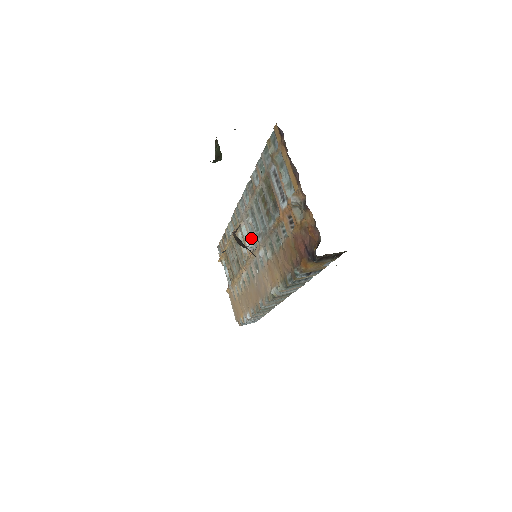
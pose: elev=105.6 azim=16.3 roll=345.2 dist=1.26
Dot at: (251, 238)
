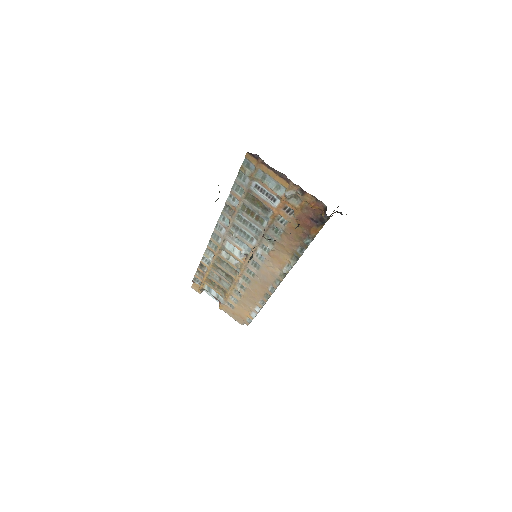
Dot at: (241, 248)
